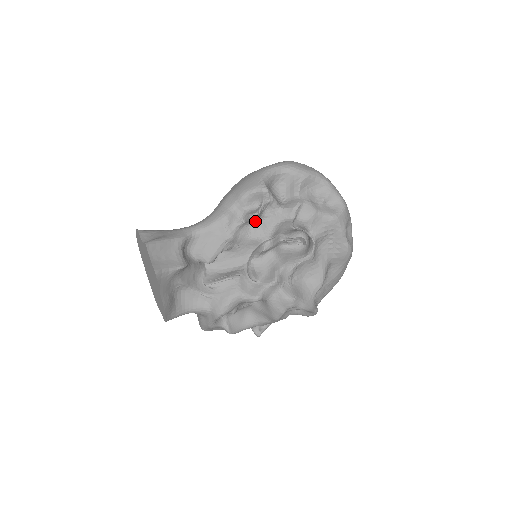
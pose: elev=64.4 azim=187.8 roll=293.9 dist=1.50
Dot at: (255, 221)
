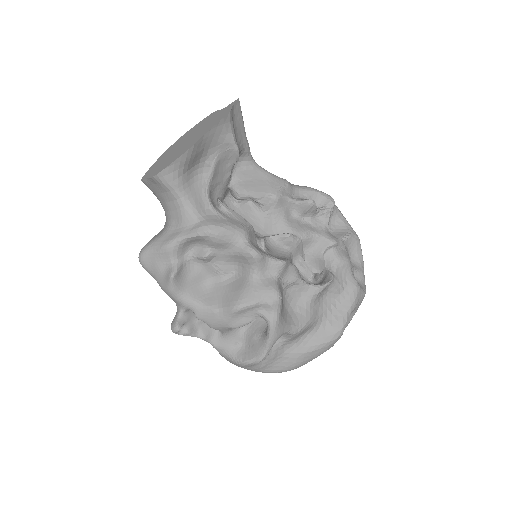
Dot at: (300, 215)
